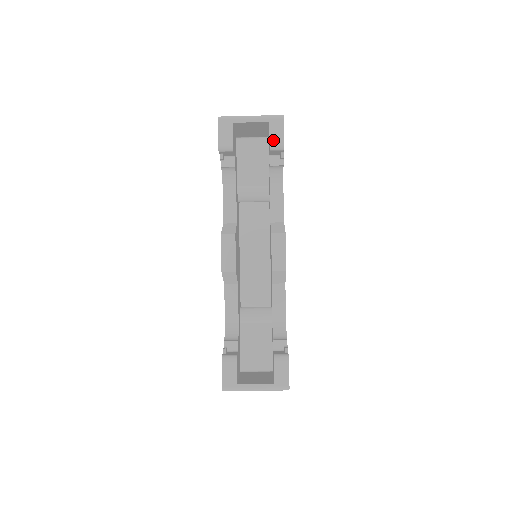
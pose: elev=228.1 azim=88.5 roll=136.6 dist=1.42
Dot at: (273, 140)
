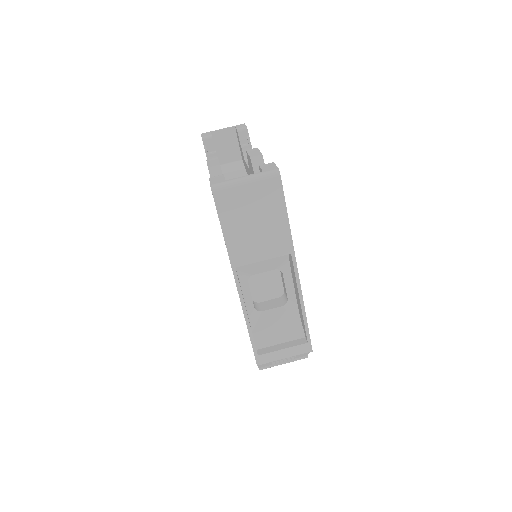
Dot at: (239, 128)
